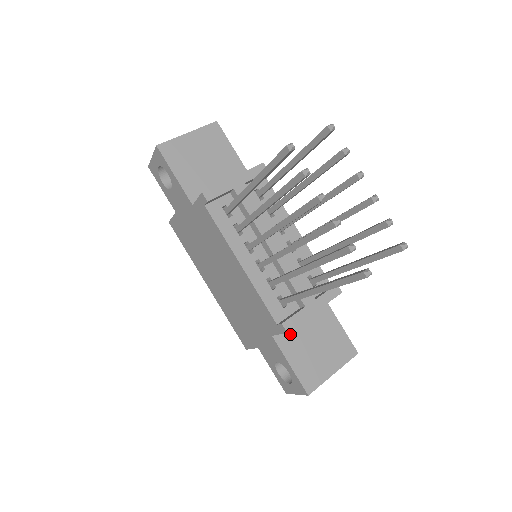
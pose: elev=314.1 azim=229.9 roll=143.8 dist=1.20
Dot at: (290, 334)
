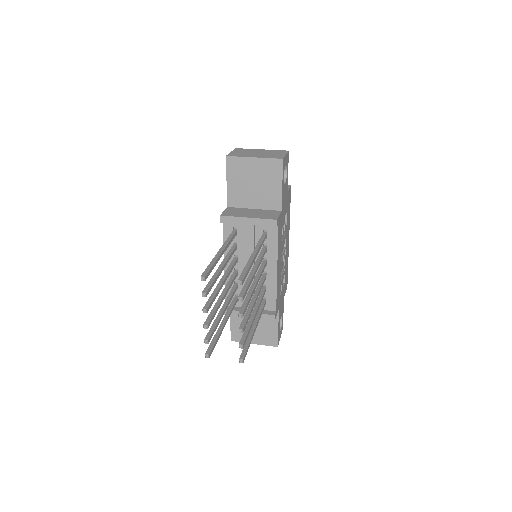
Dot at: occluded
